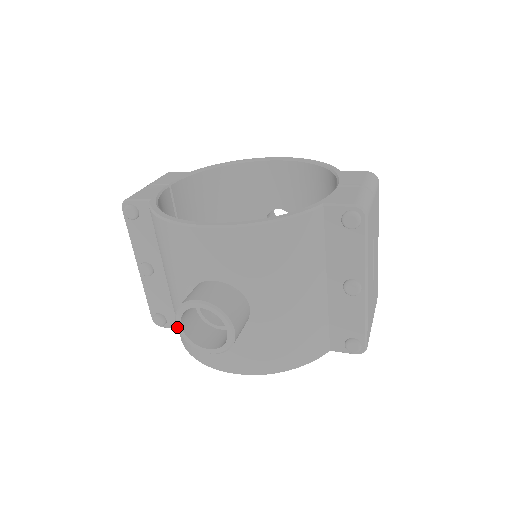
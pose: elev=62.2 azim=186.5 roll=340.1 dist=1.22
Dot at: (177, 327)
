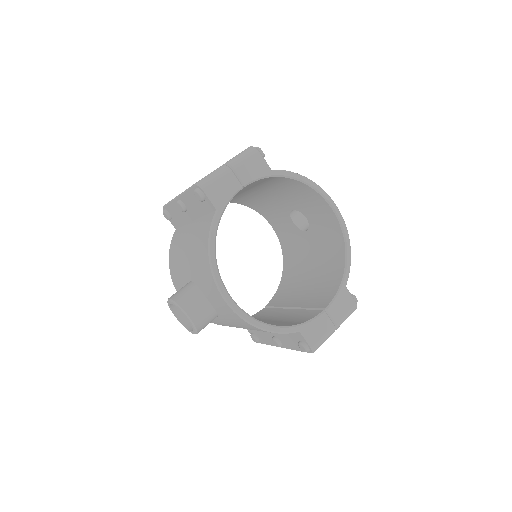
Dot at: (168, 300)
